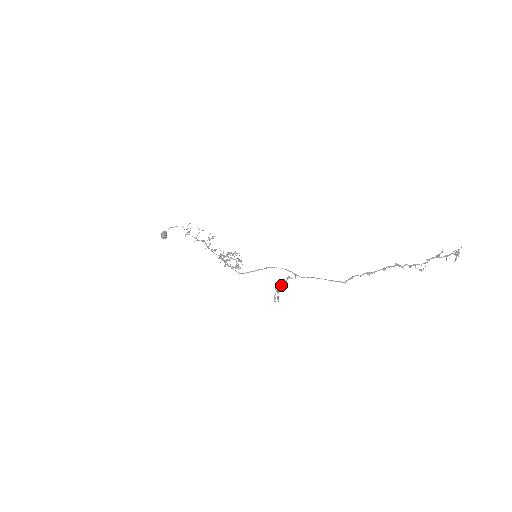
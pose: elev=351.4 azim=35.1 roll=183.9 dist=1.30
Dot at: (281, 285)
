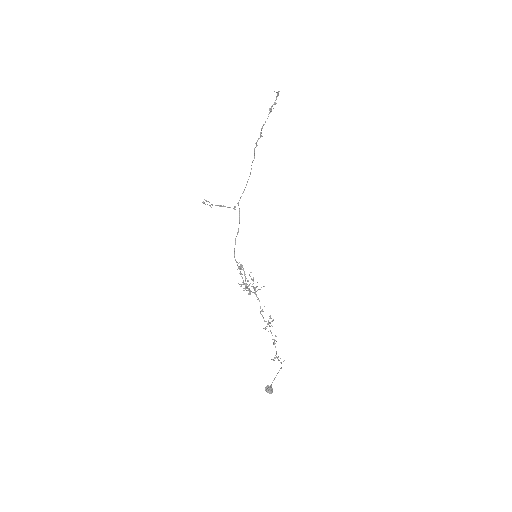
Dot at: (219, 206)
